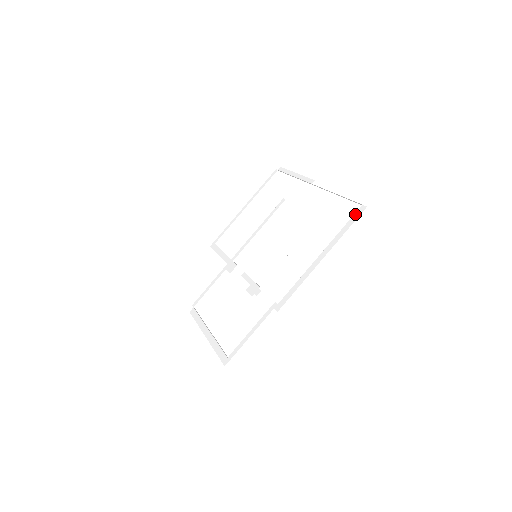
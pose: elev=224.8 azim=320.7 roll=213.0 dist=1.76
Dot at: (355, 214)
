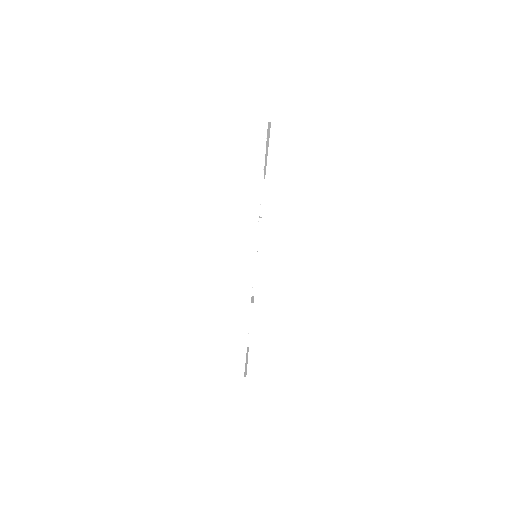
Dot at: occluded
